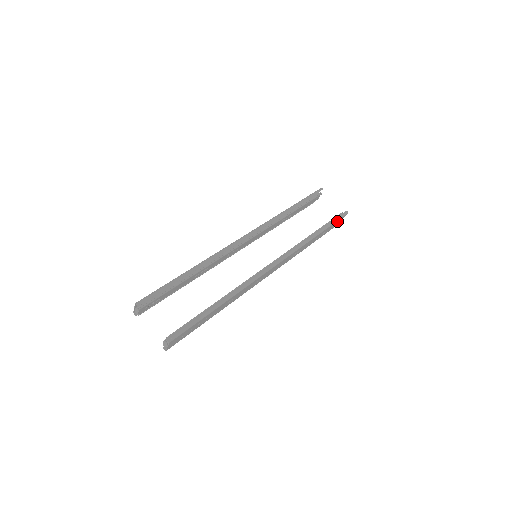
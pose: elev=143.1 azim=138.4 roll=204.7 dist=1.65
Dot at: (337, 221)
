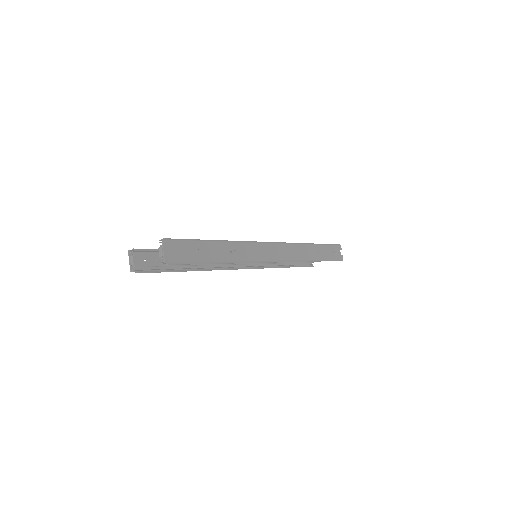
Dot at: (332, 247)
